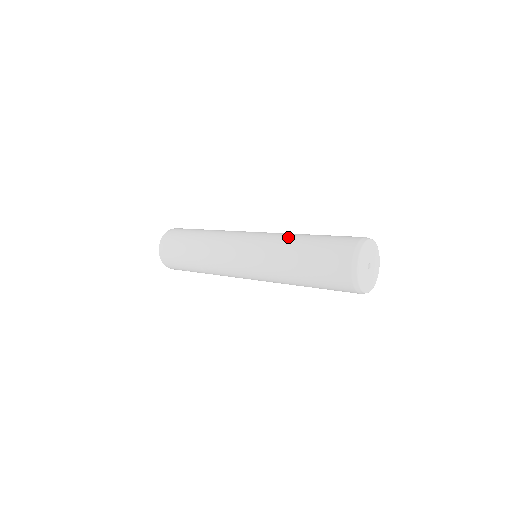
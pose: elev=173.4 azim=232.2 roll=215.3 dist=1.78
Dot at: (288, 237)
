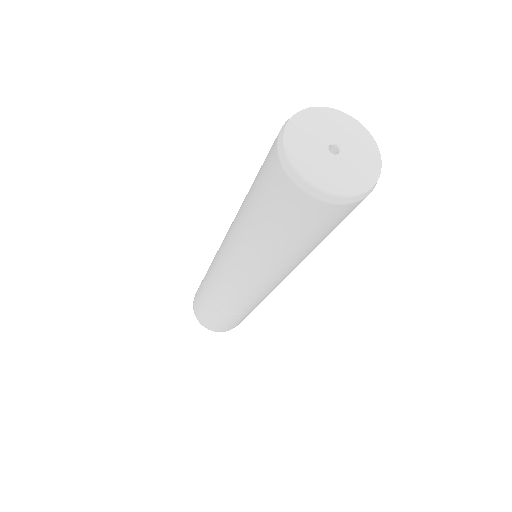
Dot at: occluded
